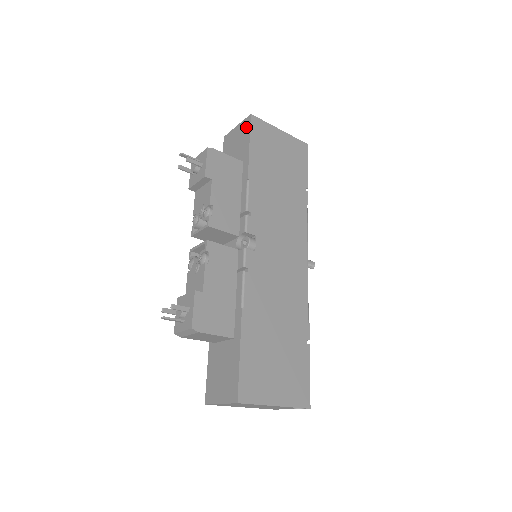
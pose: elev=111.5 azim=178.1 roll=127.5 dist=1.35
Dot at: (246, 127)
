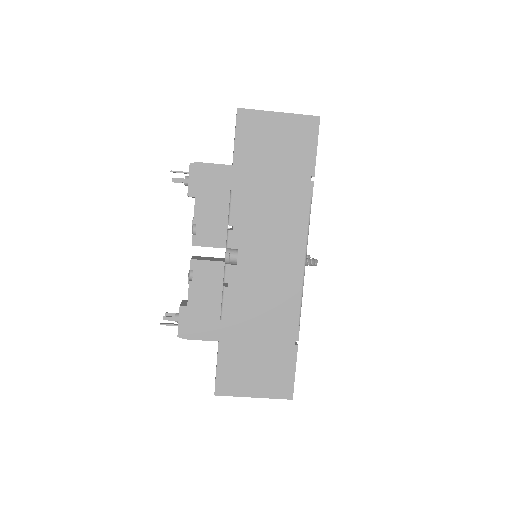
Dot at: occluded
